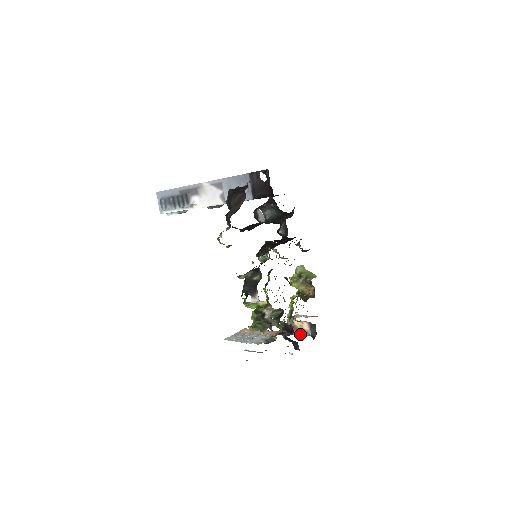
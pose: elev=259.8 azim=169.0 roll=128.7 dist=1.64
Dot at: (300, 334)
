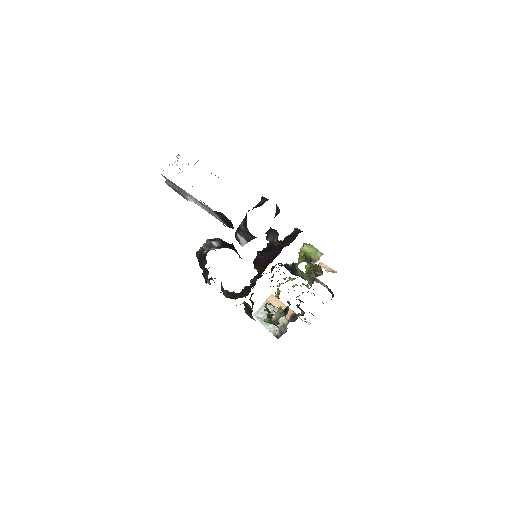
Dot at: occluded
